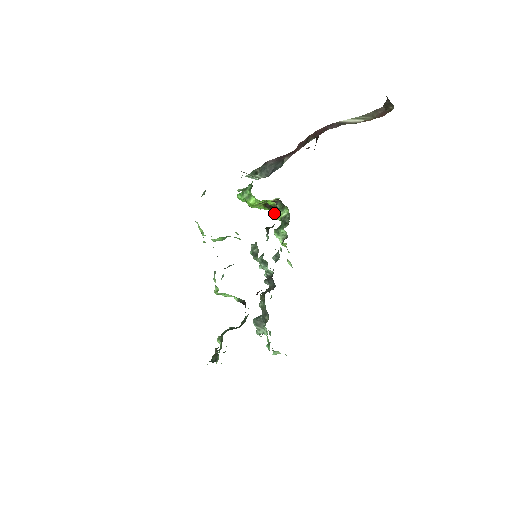
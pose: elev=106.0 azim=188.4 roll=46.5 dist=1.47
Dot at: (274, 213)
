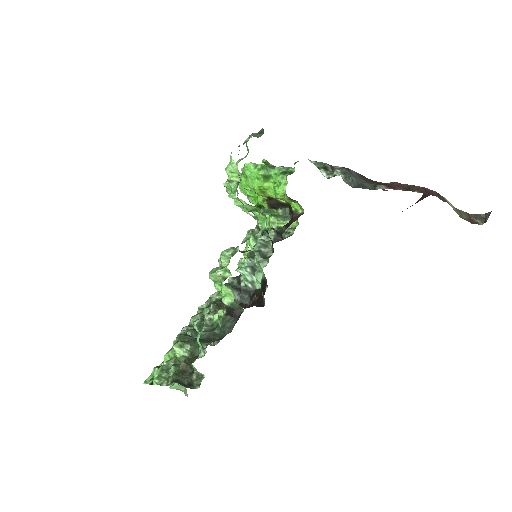
Dot at: (273, 215)
